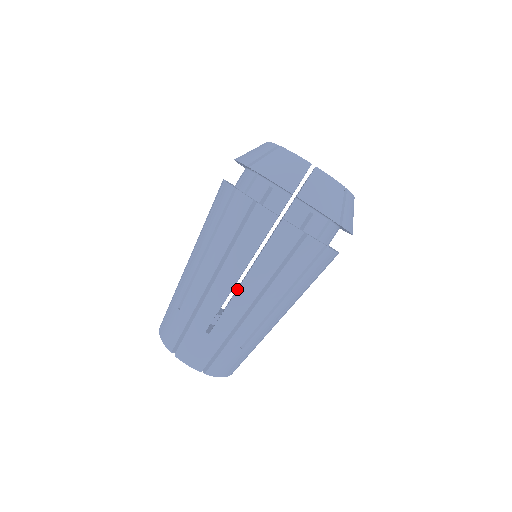
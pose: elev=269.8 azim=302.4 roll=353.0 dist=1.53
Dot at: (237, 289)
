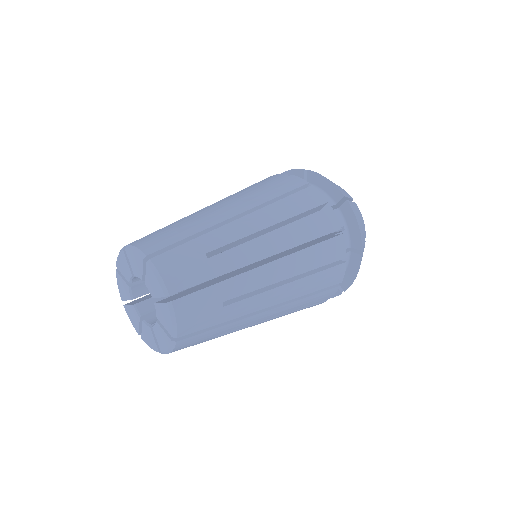
Dot at: (261, 236)
